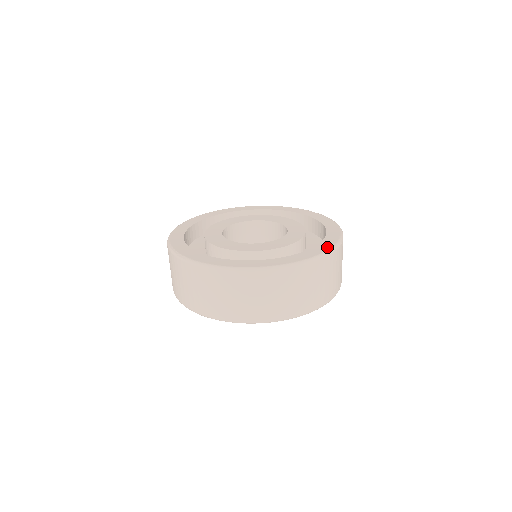
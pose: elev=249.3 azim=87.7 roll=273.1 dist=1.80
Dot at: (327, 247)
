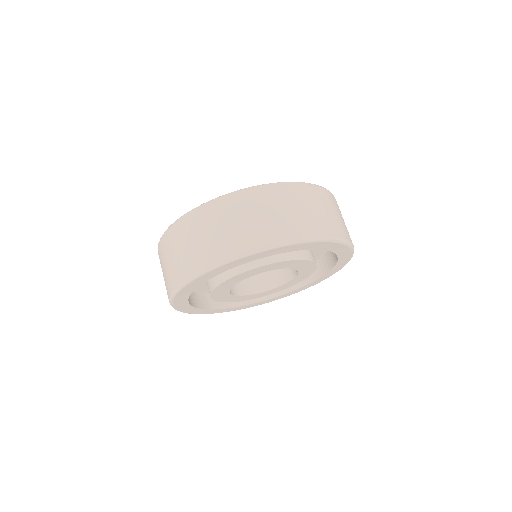
Dot at: occluded
